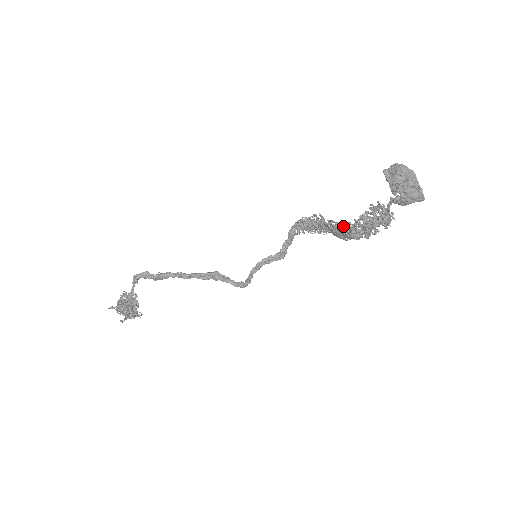
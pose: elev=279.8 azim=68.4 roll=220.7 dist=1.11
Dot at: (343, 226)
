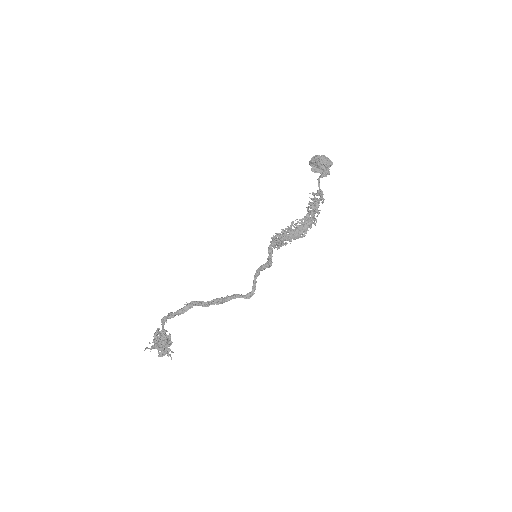
Dot at: (300, 223)
